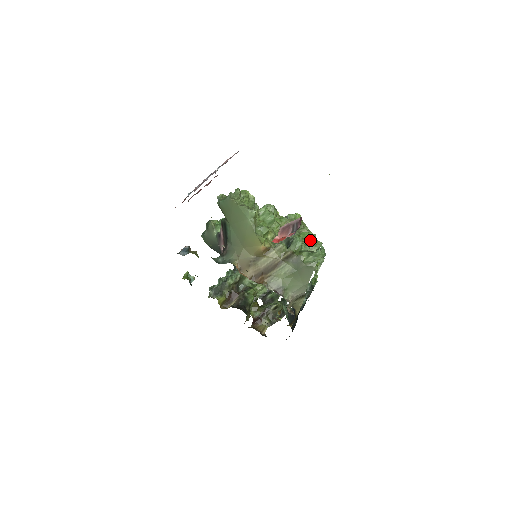
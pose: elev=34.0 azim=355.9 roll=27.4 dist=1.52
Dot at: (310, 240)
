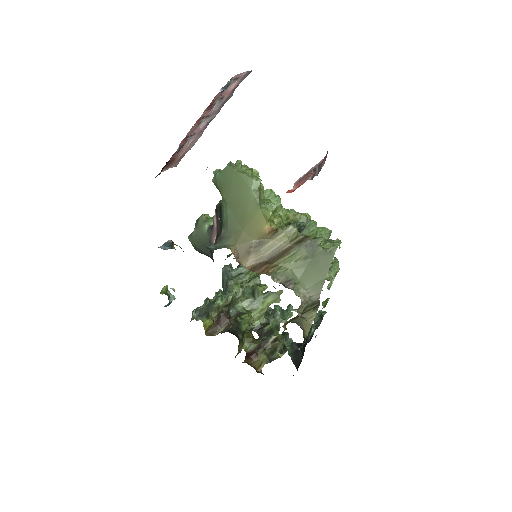
Dot at: occluded
